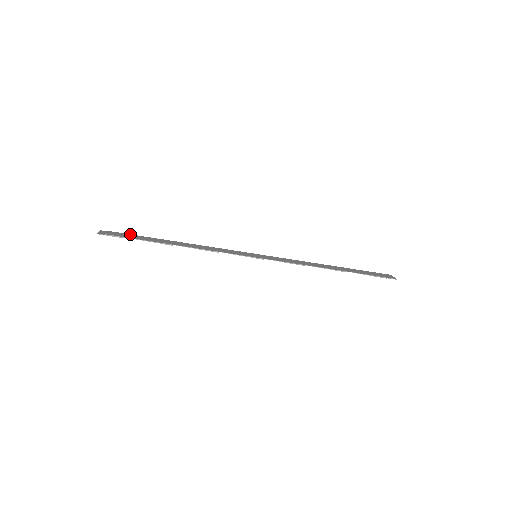
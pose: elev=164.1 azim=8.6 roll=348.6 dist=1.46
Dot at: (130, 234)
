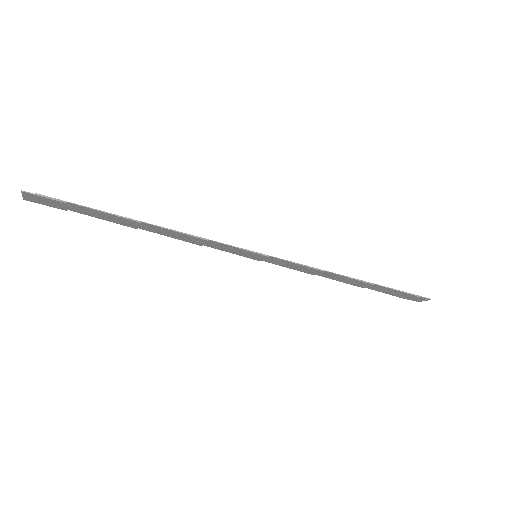
Dot at: (72, 210)
